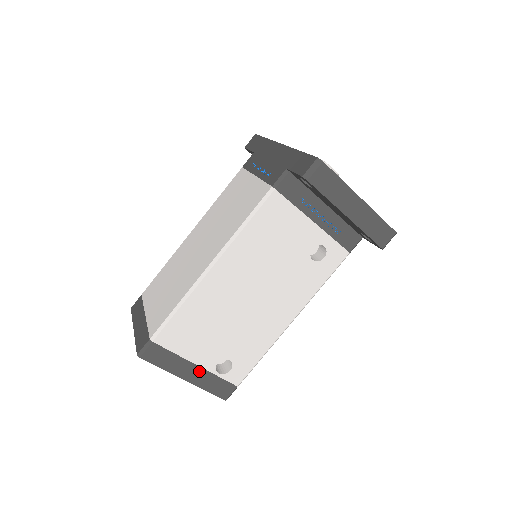
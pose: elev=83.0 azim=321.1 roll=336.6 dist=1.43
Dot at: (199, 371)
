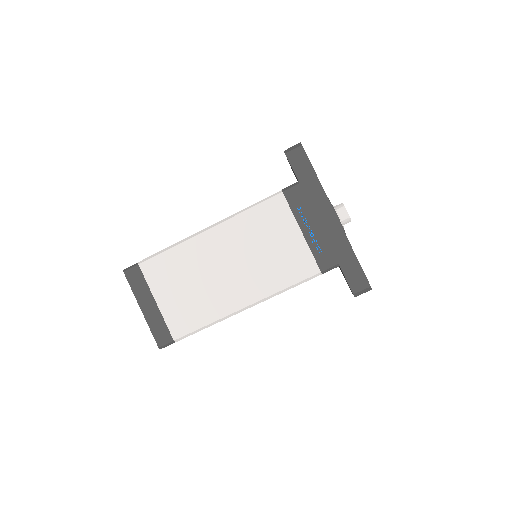
Dot at: occluded
